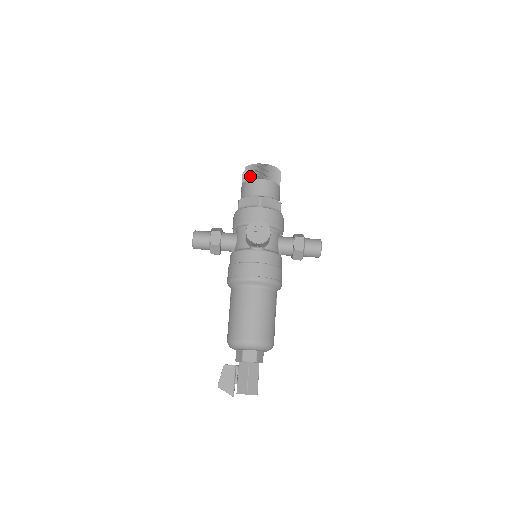
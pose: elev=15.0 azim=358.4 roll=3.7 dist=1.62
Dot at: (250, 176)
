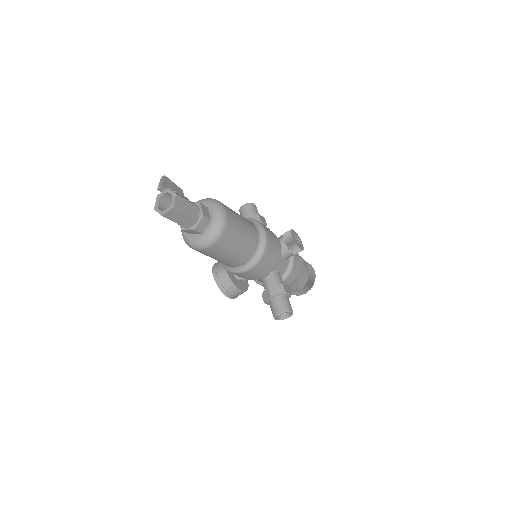
Dot at: occluded
